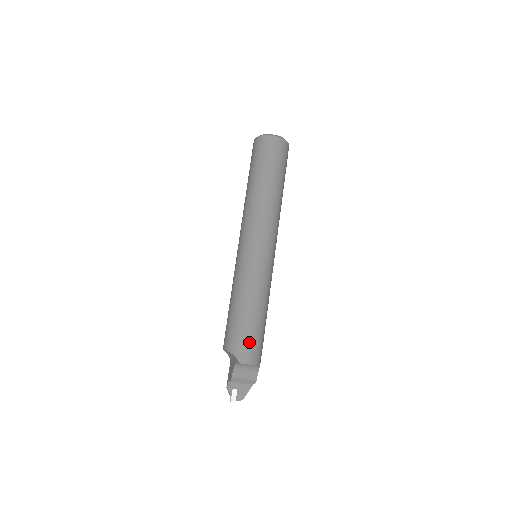
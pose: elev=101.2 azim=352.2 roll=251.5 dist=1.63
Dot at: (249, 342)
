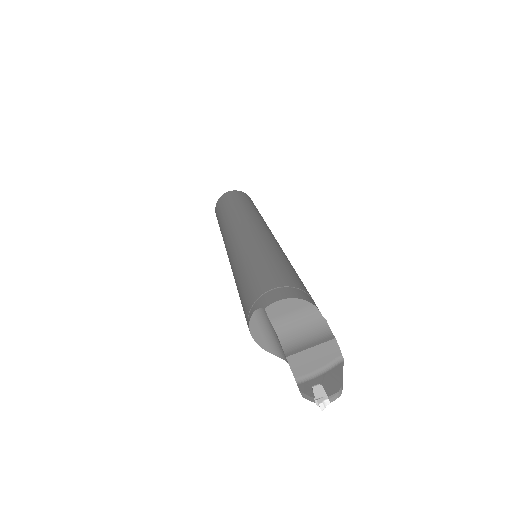
Dot at: (268, 284)
